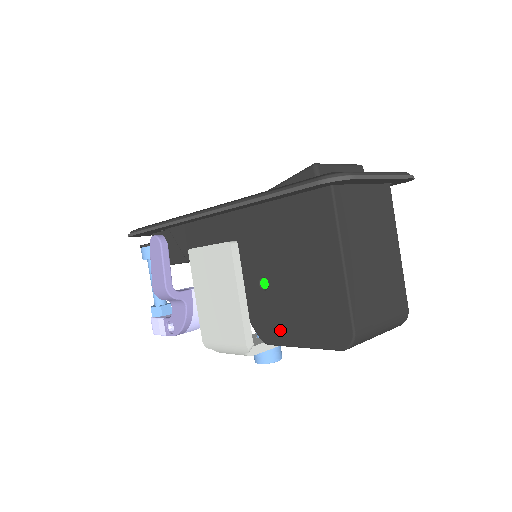
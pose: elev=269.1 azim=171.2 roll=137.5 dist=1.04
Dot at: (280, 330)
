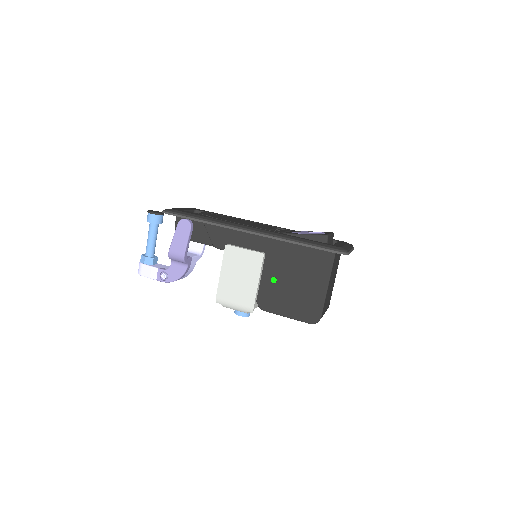
Dot at: (275, 306)
